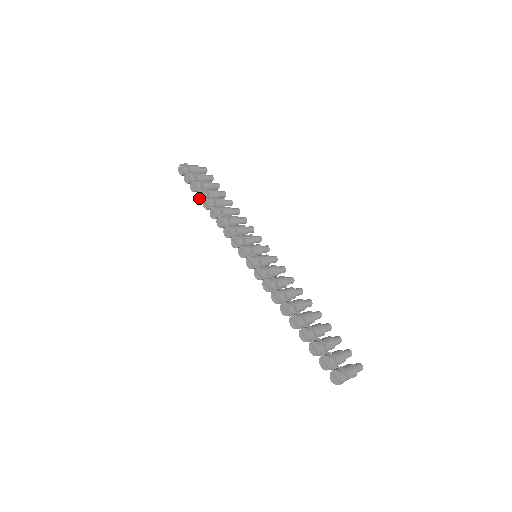
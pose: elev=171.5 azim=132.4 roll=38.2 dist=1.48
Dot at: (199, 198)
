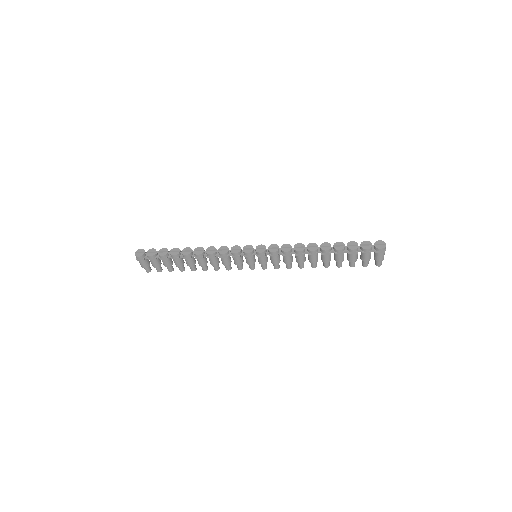
Dot at: (175, 253)
